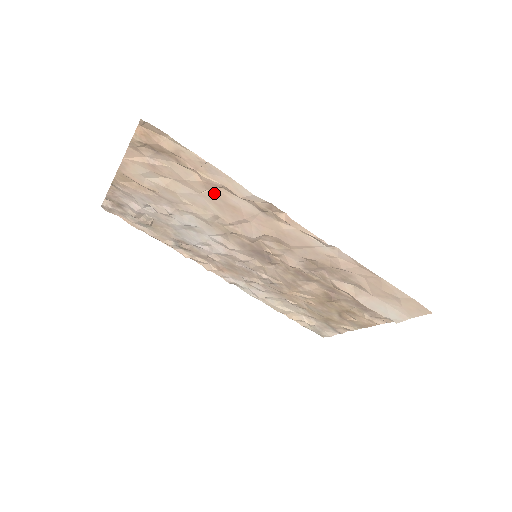
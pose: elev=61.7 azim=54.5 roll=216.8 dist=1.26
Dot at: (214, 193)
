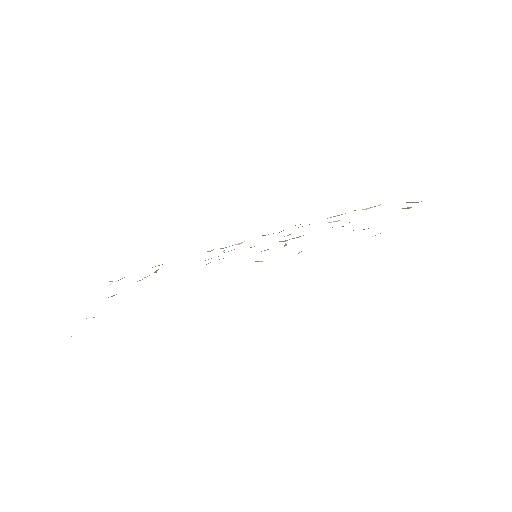
Dot at: occluded
